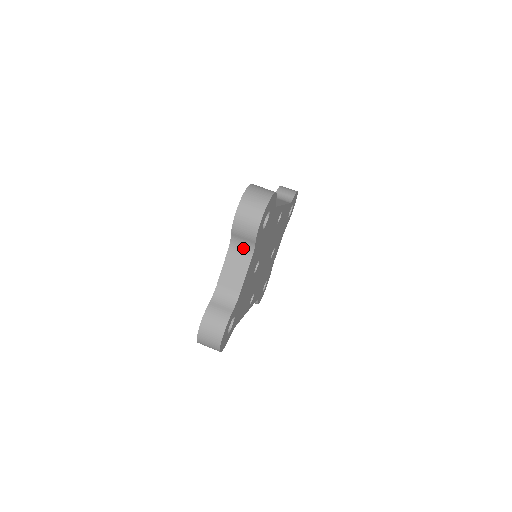
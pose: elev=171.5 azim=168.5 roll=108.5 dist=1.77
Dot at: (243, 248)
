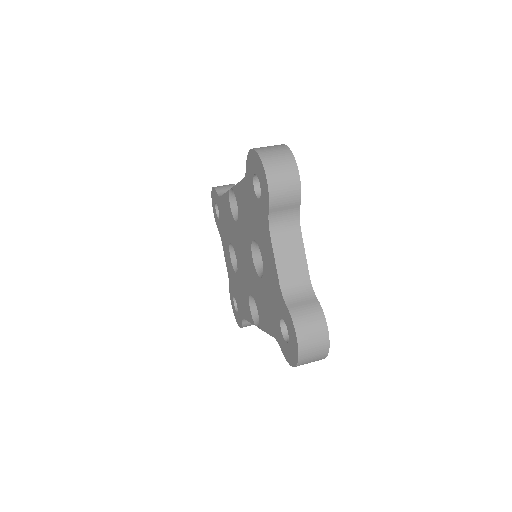
Dot at: (286, 222)
